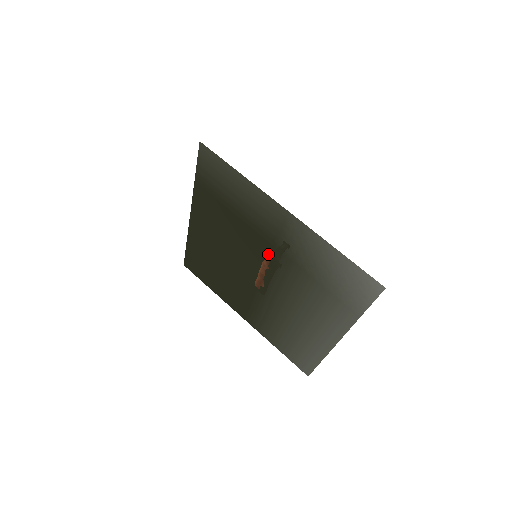
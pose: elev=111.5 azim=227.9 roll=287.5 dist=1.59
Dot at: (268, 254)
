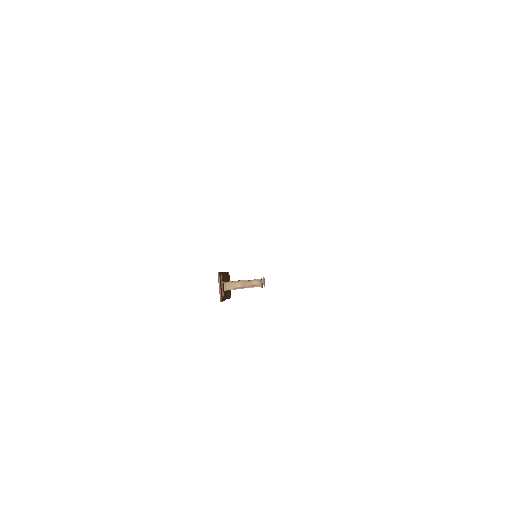
Dot at: occluded
